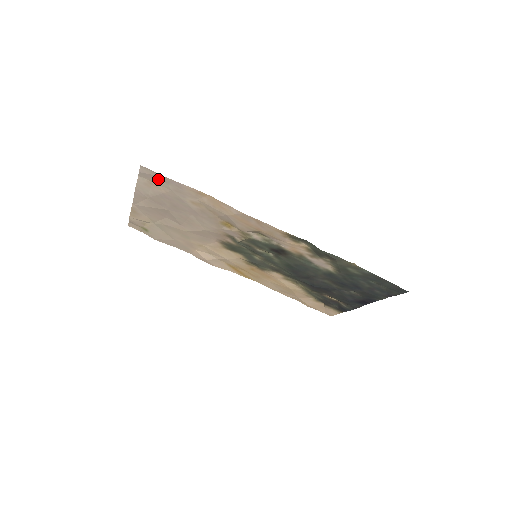
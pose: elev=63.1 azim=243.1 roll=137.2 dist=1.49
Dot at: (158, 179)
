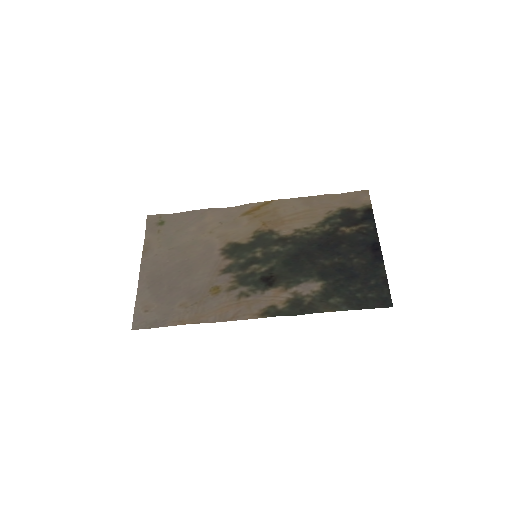
Dot at: (148, 319)
